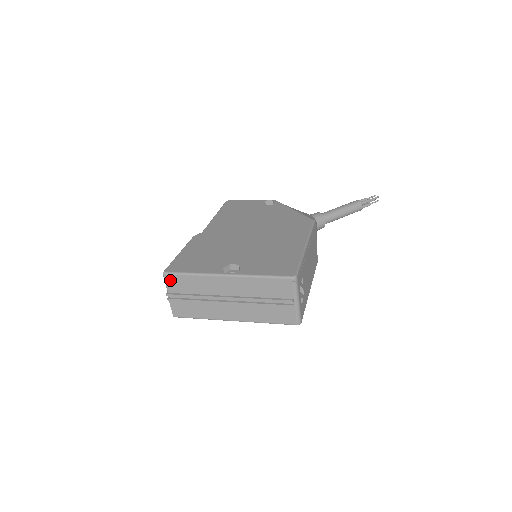
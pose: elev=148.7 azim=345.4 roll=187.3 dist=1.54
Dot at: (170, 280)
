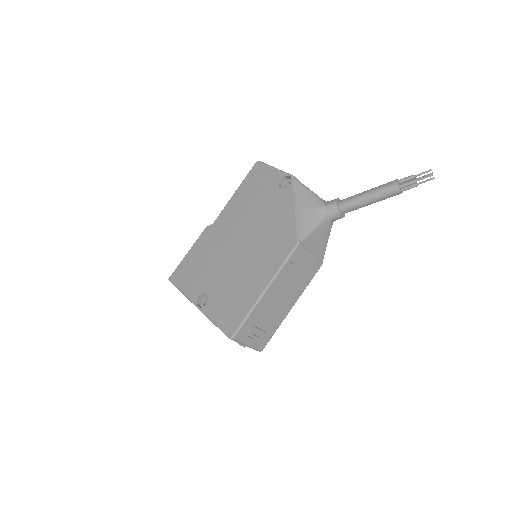
Dot at: occluded
